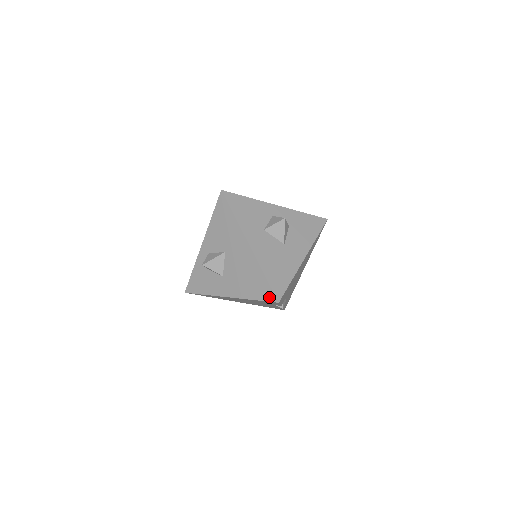
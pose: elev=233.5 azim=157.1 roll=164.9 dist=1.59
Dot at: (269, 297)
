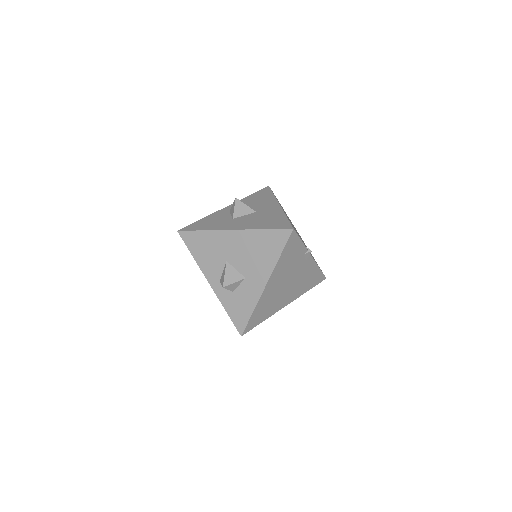
Dot at: (284, 236)
